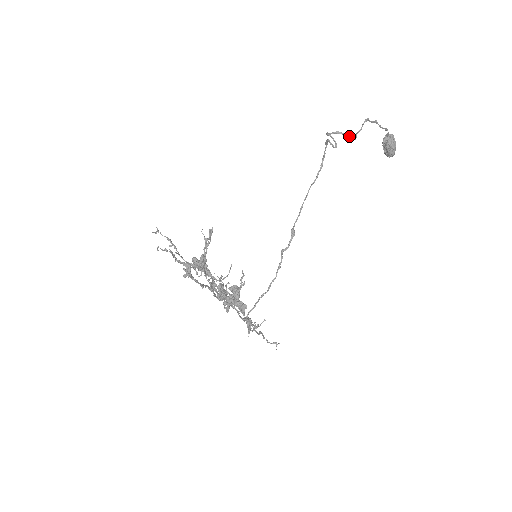
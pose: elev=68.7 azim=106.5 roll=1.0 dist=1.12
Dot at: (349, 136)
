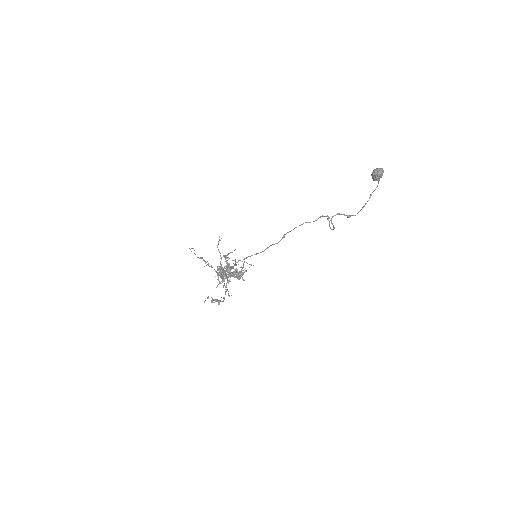
Dot at: occluded
